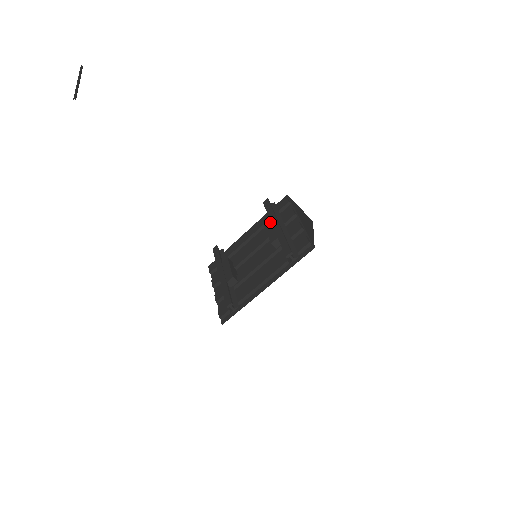
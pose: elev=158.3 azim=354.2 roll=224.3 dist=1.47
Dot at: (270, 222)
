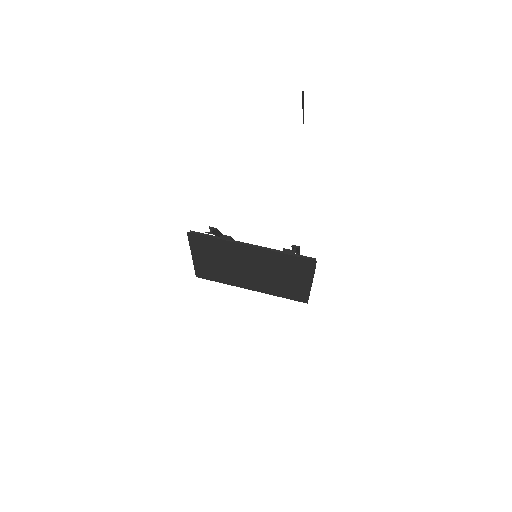
Dot at: occluded
